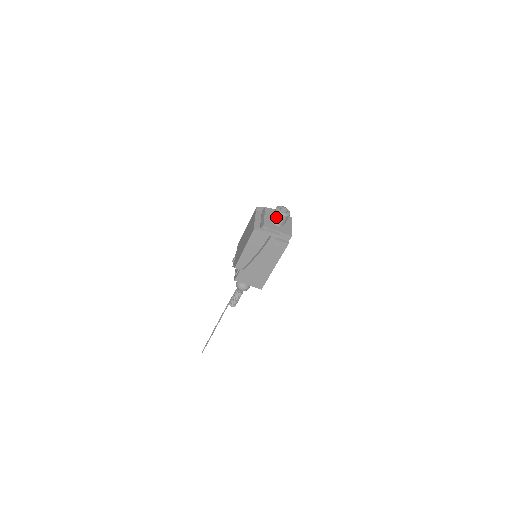
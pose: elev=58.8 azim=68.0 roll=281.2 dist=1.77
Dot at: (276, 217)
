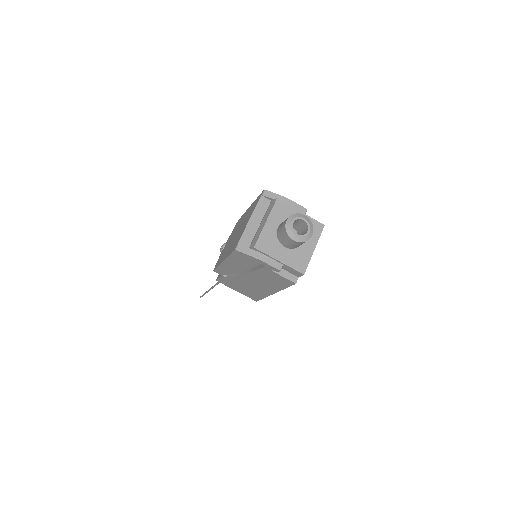
Dot at: (282, 236)
